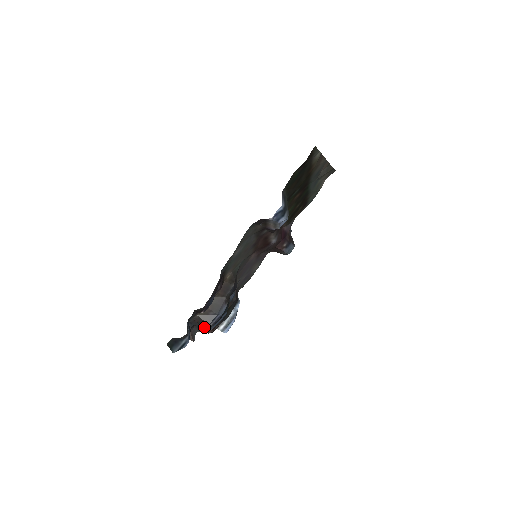
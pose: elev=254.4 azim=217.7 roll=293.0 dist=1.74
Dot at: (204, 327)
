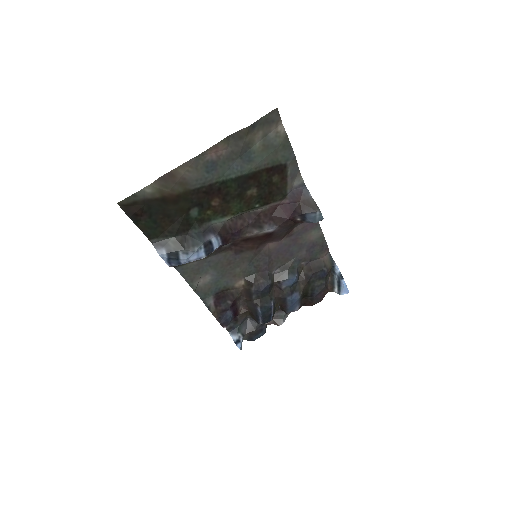
Dot at: (284, 311)
